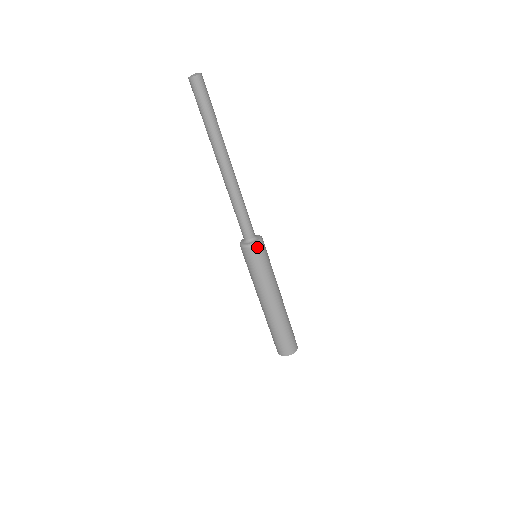
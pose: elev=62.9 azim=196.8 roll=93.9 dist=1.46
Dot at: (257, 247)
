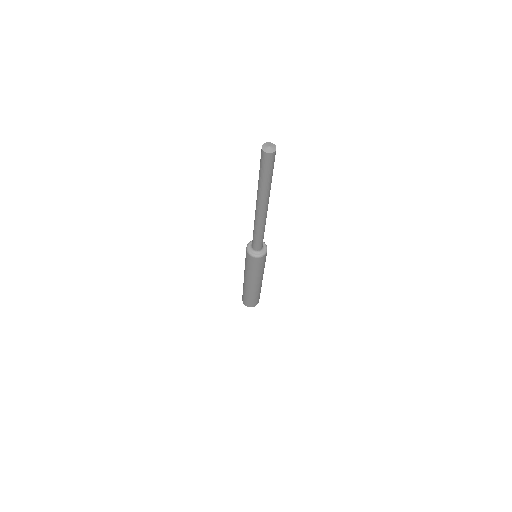
Dot at: (263, 257)
